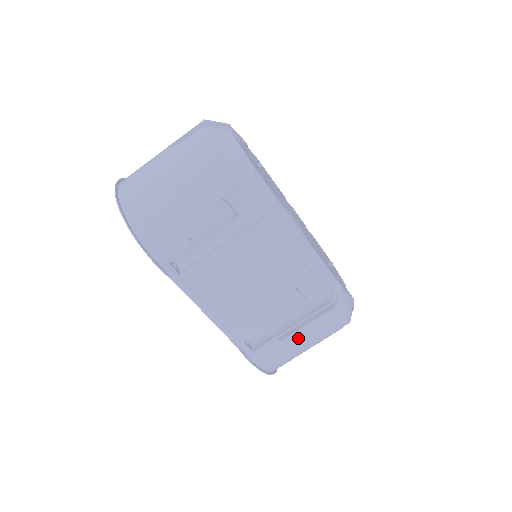
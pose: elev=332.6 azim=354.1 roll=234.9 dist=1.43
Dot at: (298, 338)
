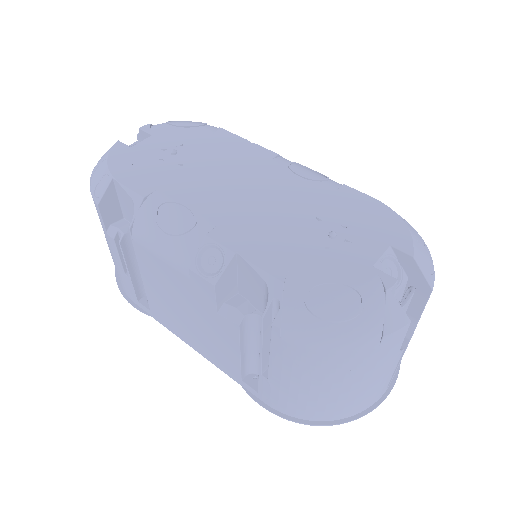
Dot at: (281, 374)
